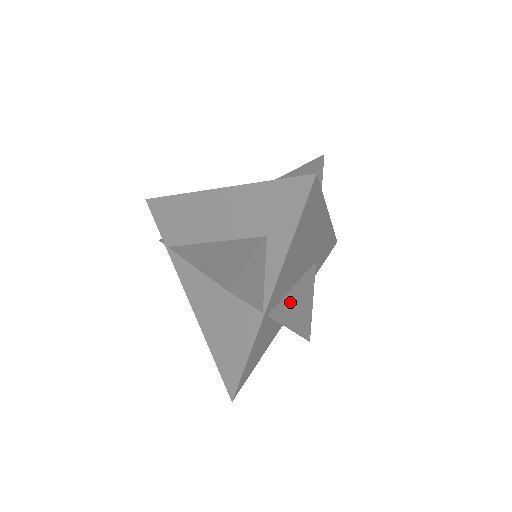
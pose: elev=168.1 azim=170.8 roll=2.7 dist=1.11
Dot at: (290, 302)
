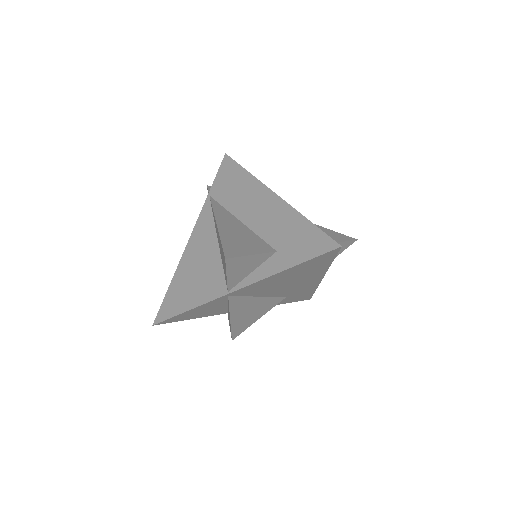
Dot at: (248, 303)
